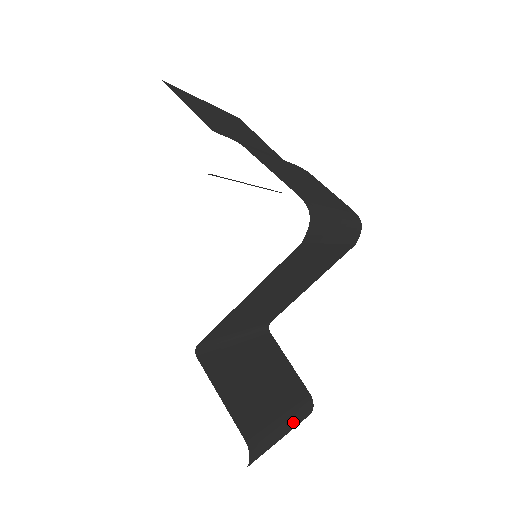
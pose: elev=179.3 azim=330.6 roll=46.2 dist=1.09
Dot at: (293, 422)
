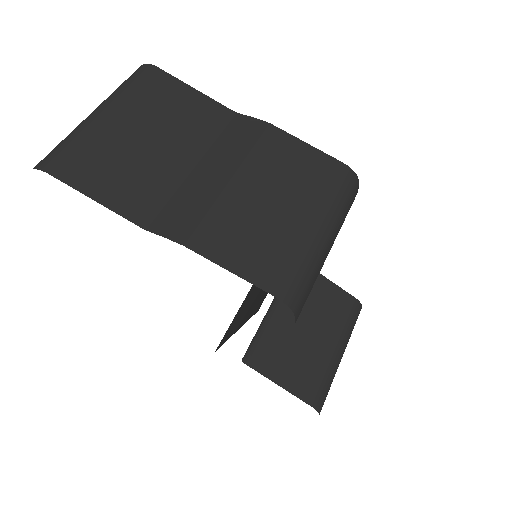
Dot at: (346, 342)
